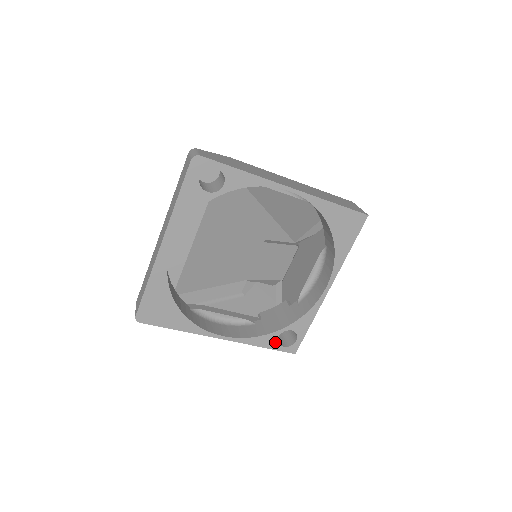
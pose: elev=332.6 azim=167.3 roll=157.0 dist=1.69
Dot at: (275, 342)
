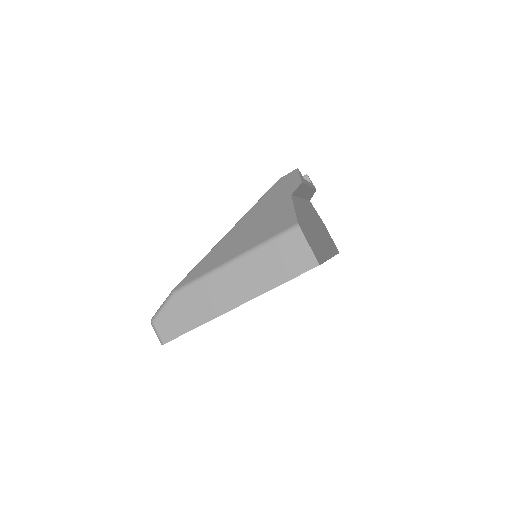
Dot at: occluded
